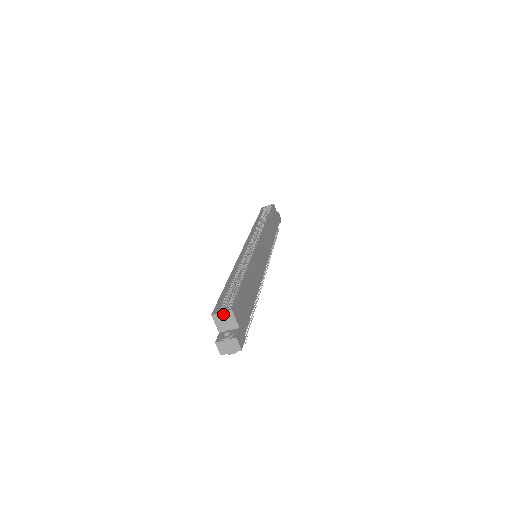
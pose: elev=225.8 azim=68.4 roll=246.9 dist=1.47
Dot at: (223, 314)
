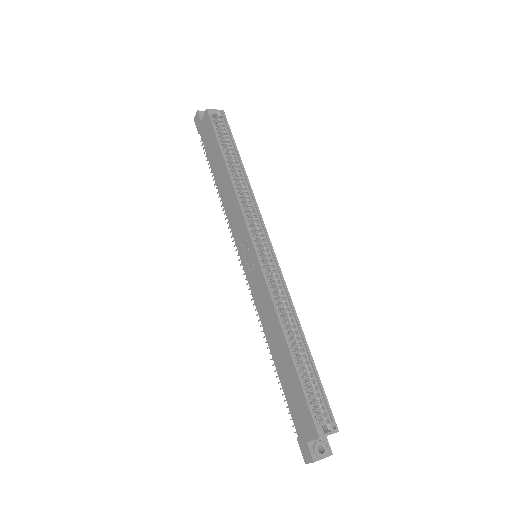
Dot at: occluded
